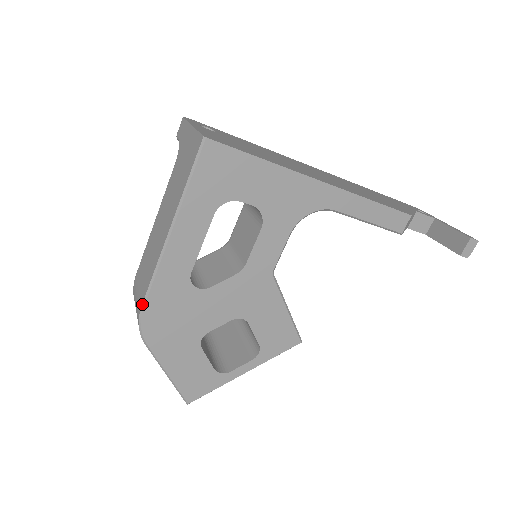
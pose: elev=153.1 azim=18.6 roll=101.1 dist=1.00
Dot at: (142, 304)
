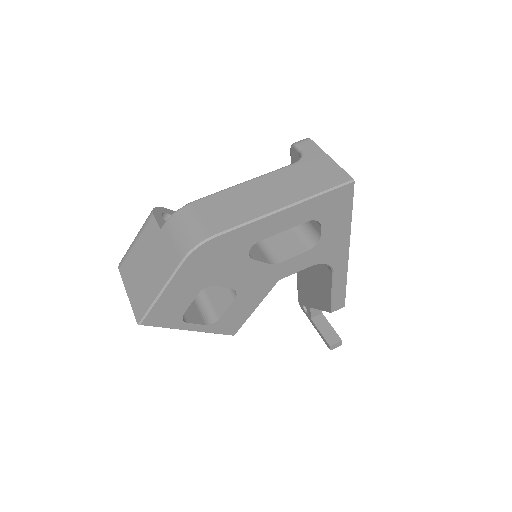
Dot at: (218, 233)
